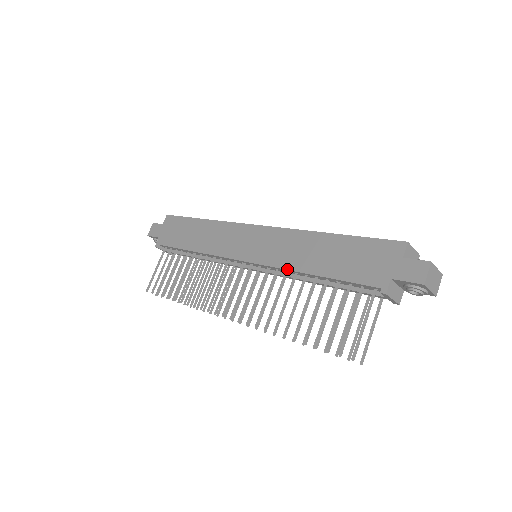
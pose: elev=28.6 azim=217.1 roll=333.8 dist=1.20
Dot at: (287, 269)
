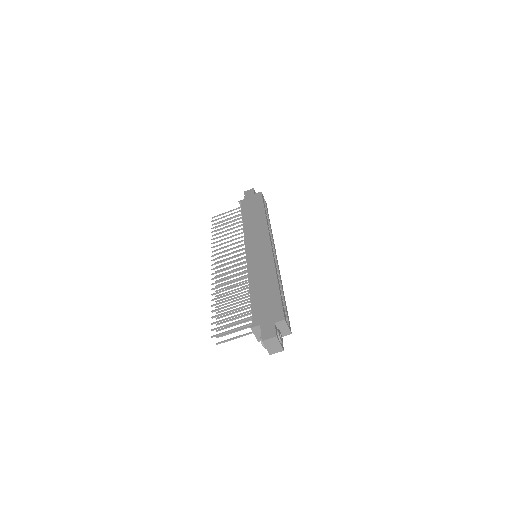
Dot at: (248, 275)
